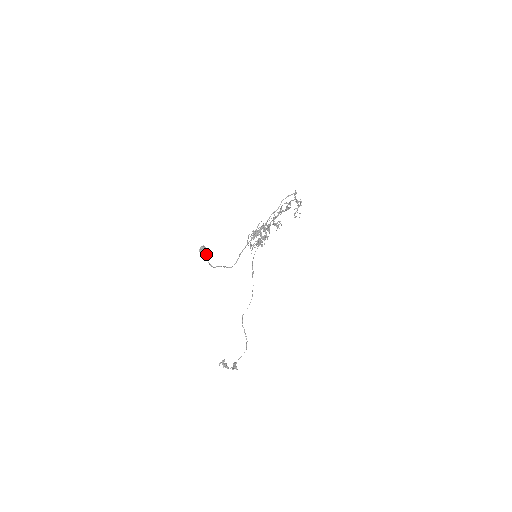
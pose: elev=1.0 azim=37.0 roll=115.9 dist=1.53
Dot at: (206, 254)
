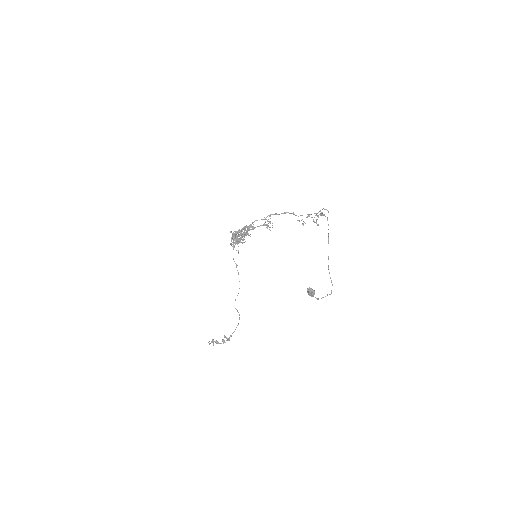
Dot at: occluded
